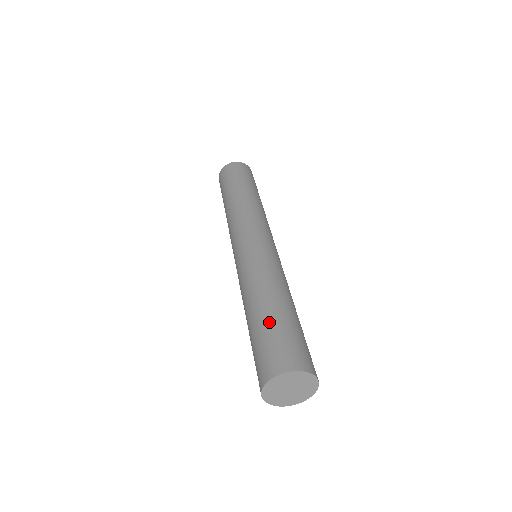
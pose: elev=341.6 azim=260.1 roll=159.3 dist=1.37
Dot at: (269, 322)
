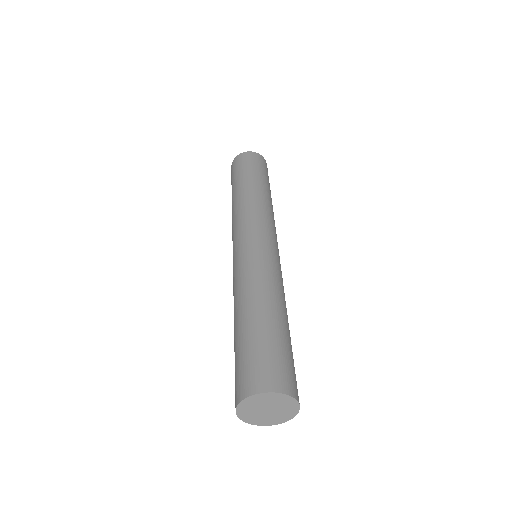
Dot at: (252, 334)
